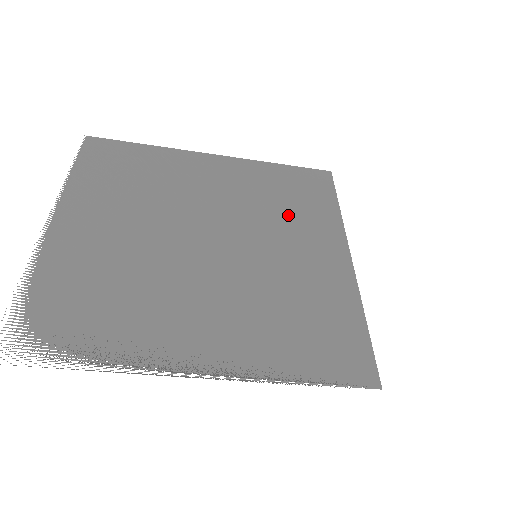
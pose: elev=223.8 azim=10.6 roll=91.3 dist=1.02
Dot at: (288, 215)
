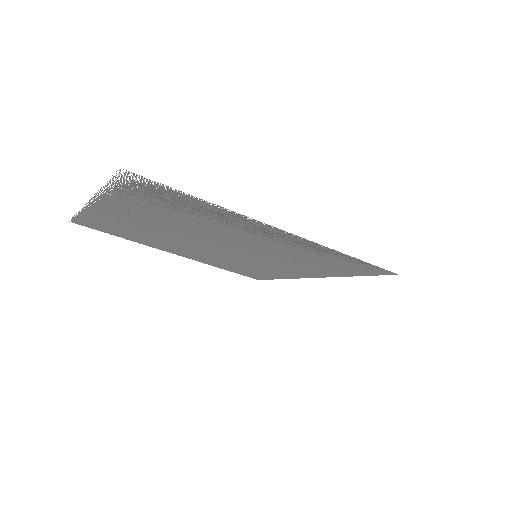
Dot at: (255, 266)
